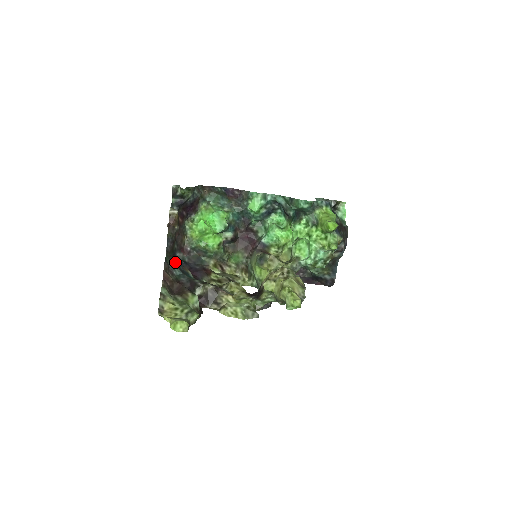
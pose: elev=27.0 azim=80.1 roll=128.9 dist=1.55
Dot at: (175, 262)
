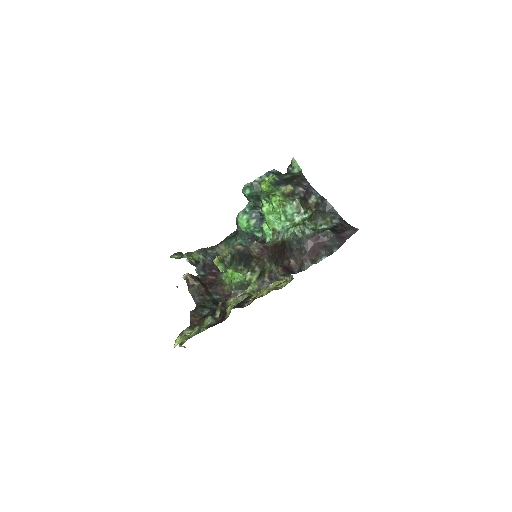
Dot at: occluded
